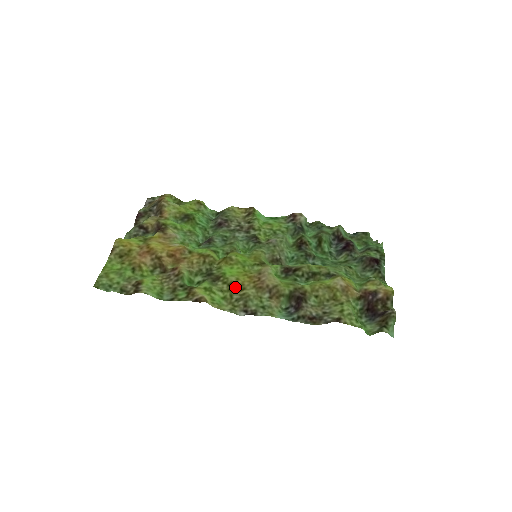
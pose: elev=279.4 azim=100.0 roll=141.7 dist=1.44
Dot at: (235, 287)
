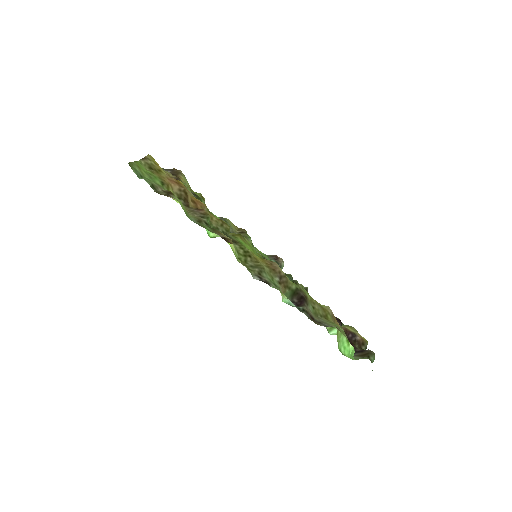
Dot at: (251, 256)
